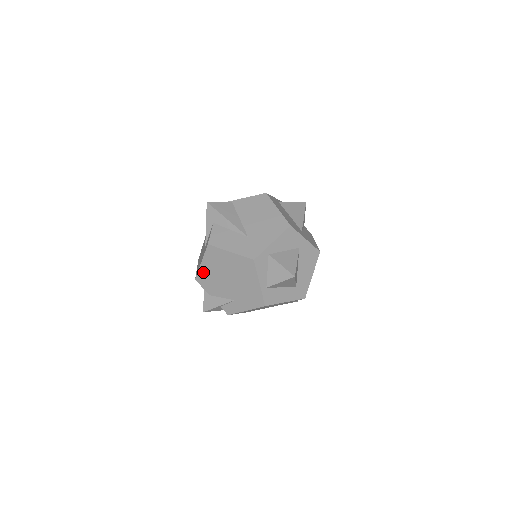
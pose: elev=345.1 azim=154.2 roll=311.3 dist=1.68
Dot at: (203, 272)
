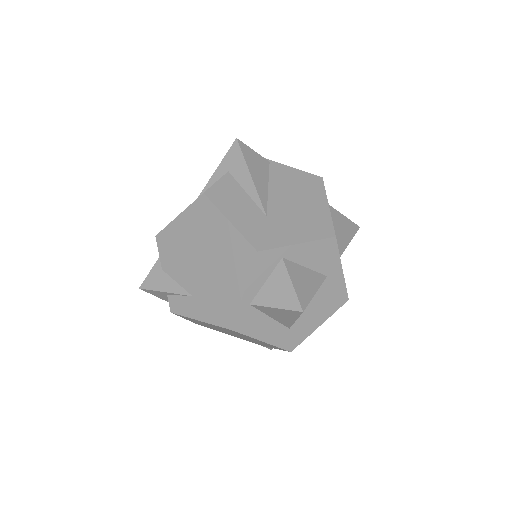
Dot at: (172, 231)
